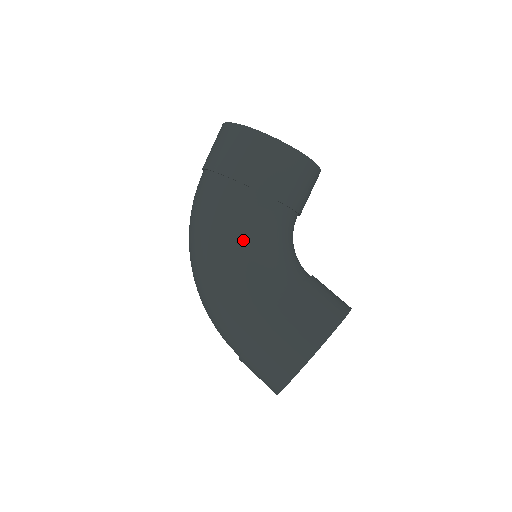
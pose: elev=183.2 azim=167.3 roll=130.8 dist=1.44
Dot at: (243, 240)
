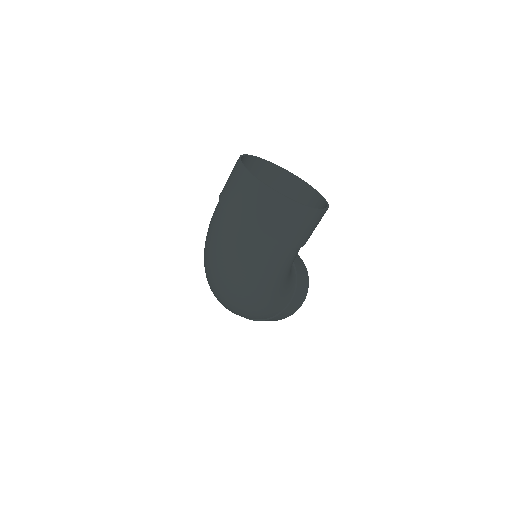
Dot at: (287, 276)
